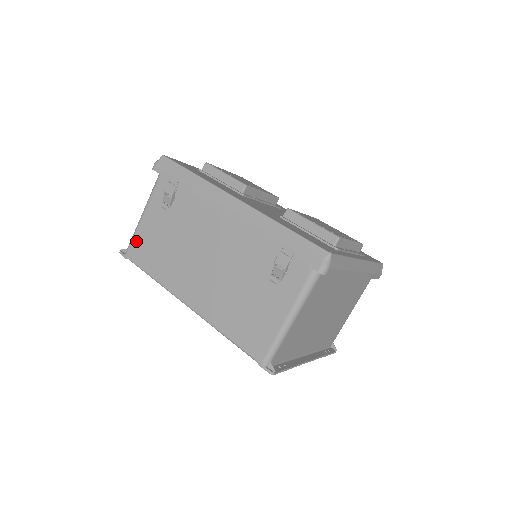
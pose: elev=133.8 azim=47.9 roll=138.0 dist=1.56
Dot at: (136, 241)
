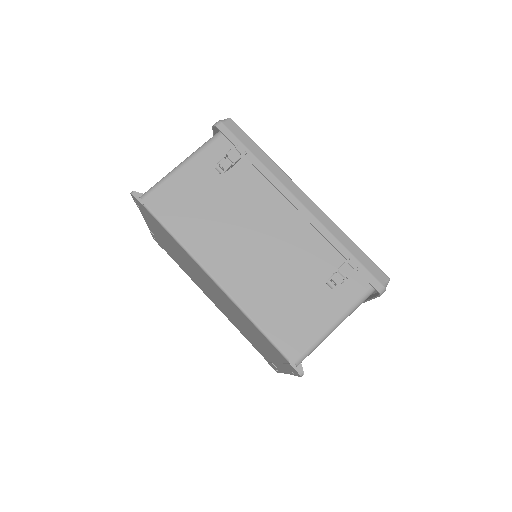
Dot at: (163, 190)
